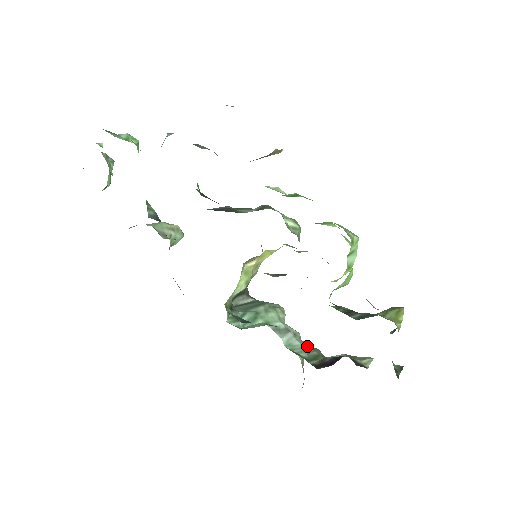
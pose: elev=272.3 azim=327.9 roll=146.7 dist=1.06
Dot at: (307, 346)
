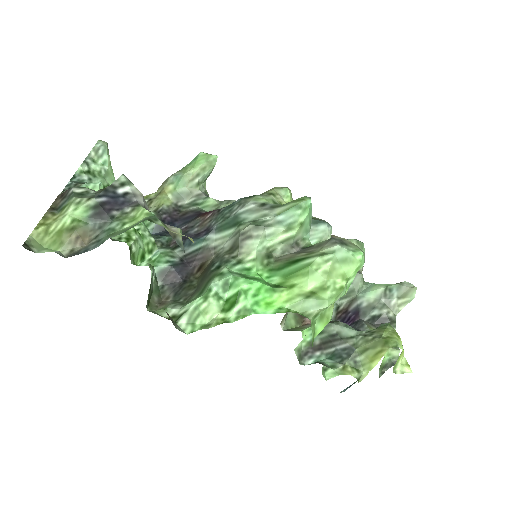
Dot at: occluded
